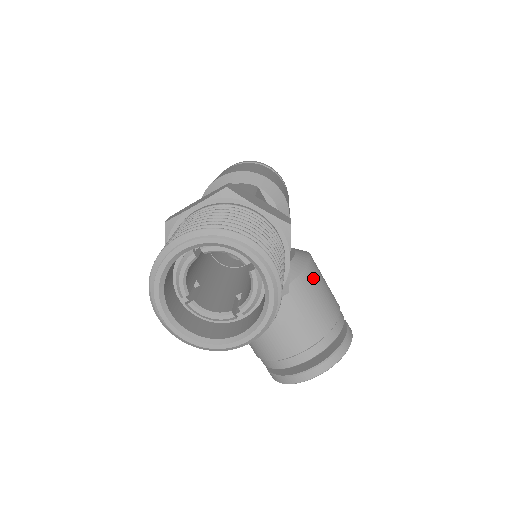
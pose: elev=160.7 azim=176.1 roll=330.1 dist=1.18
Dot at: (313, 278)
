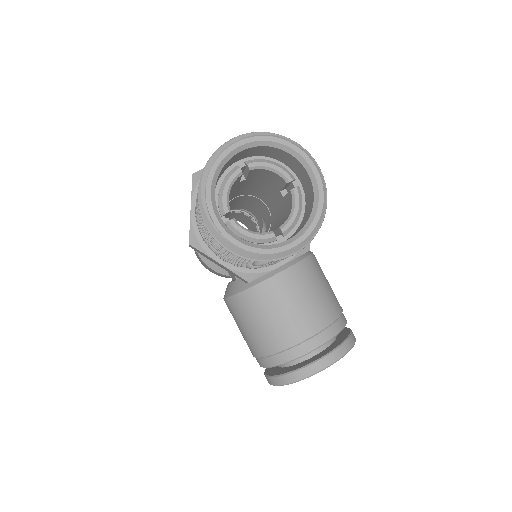
Dot at: (318, 265)
